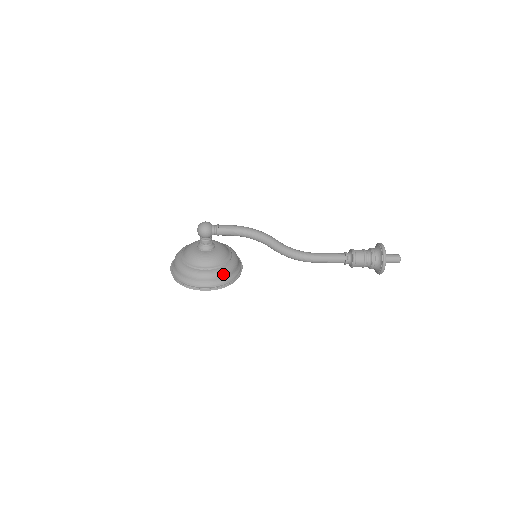
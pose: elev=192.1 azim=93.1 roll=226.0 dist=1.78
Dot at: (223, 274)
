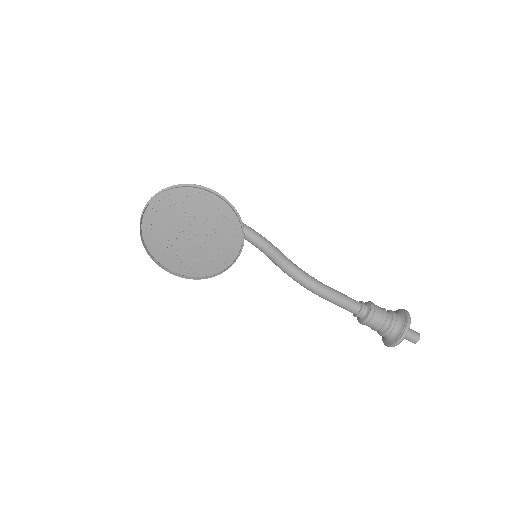
Dot at: occluded
